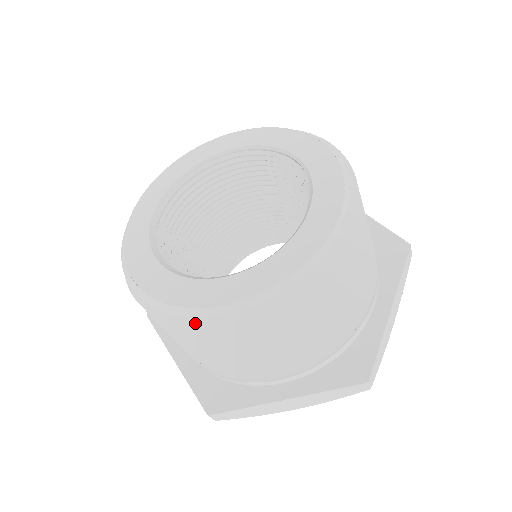
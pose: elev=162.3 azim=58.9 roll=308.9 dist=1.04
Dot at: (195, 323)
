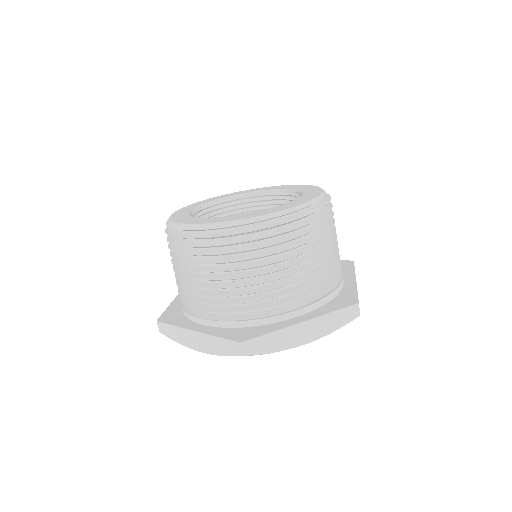
Dot at: (247, 230)
